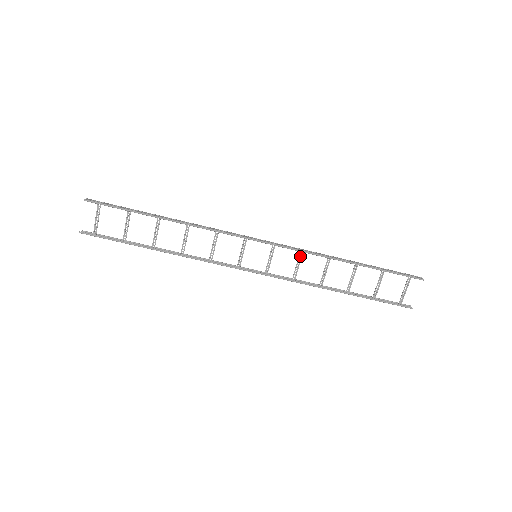
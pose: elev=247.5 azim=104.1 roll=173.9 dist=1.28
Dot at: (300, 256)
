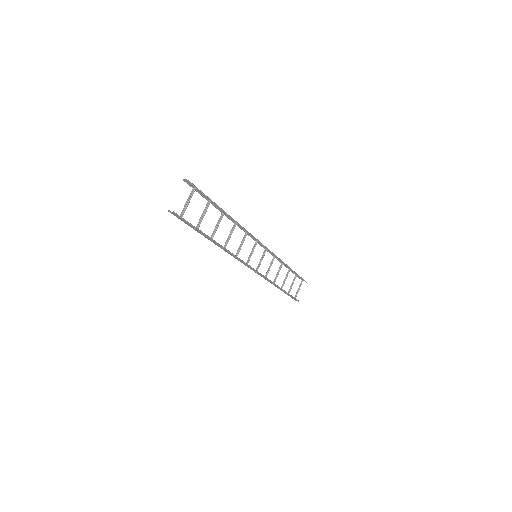
Dot at: (273, 259)
